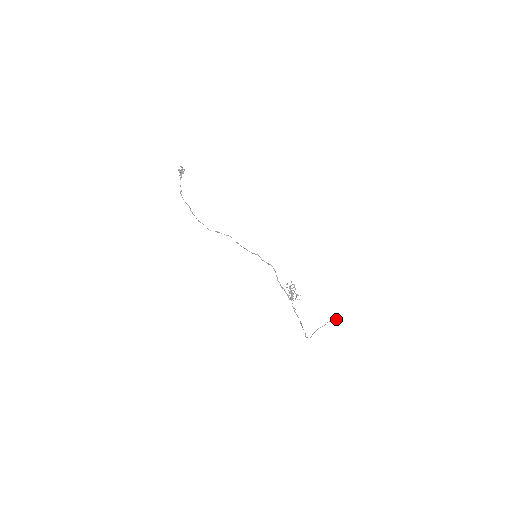
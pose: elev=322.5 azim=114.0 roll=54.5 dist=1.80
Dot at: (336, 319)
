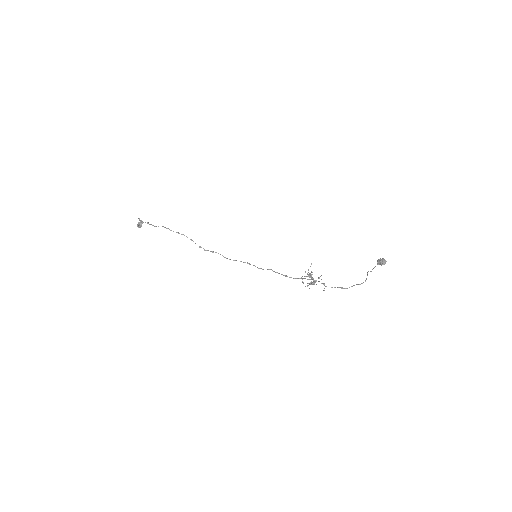
Dot at: (380, 258)
